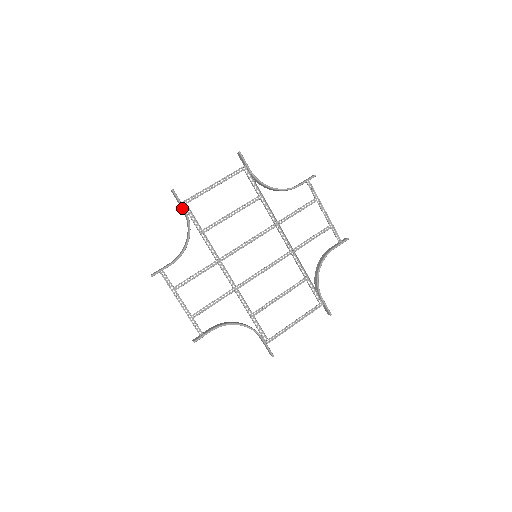
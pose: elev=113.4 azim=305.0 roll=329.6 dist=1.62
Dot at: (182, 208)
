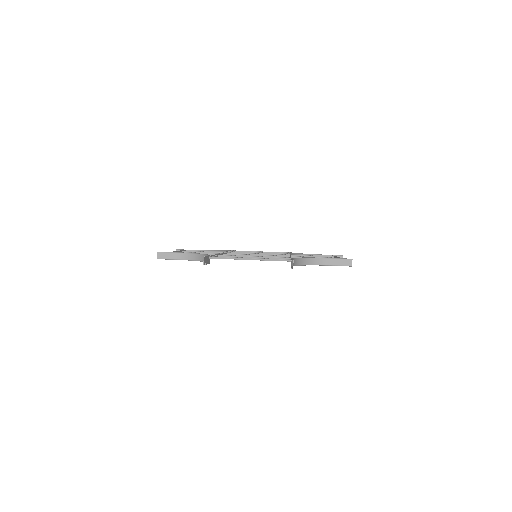
Dot at: occluded
